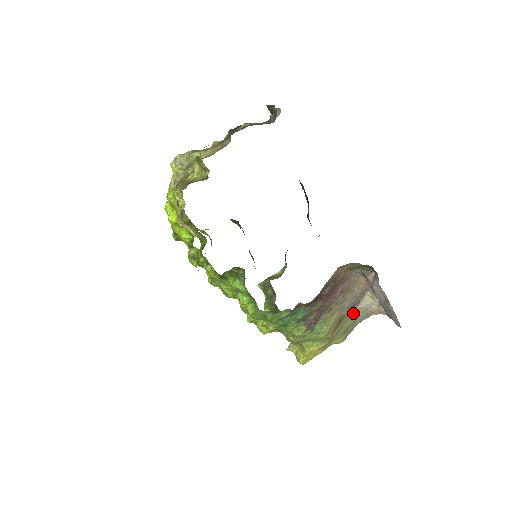
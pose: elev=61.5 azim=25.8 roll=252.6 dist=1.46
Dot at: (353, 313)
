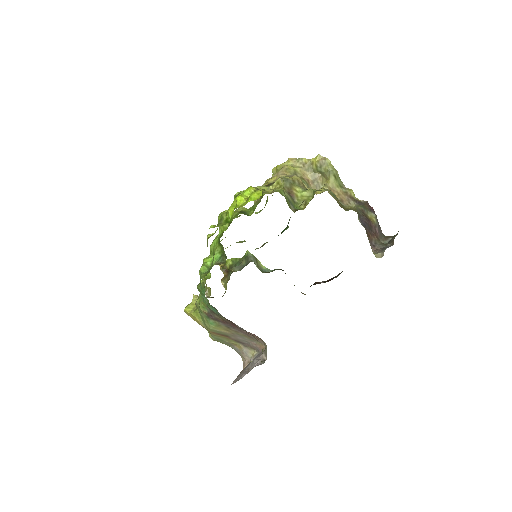
Dot at: (236, 343)
